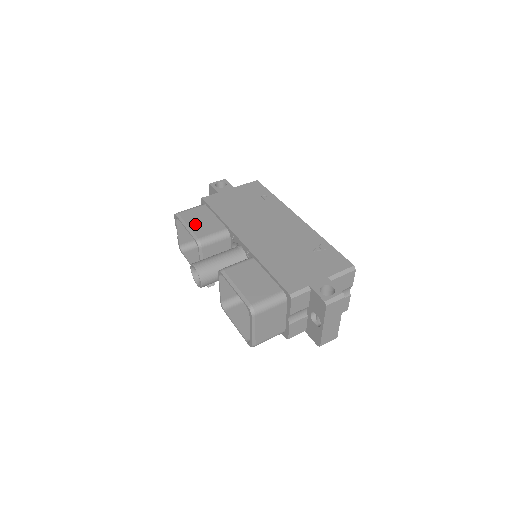
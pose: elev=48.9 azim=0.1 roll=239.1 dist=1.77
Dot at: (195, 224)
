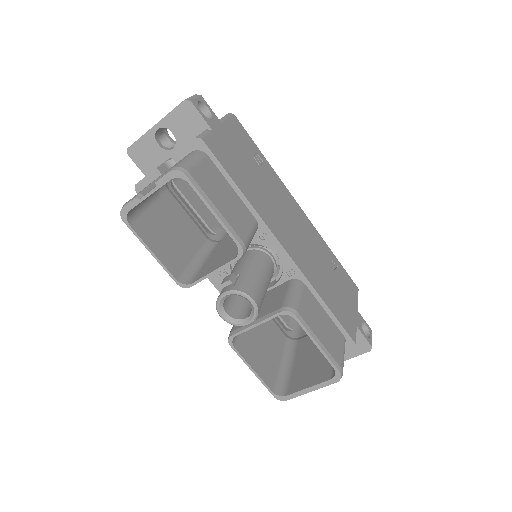
Dot at: (223, 206)
